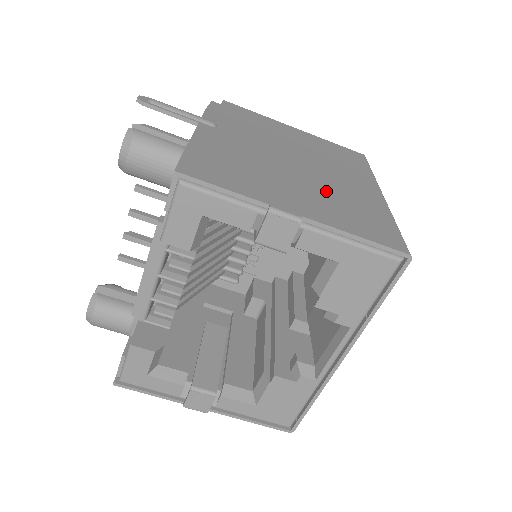
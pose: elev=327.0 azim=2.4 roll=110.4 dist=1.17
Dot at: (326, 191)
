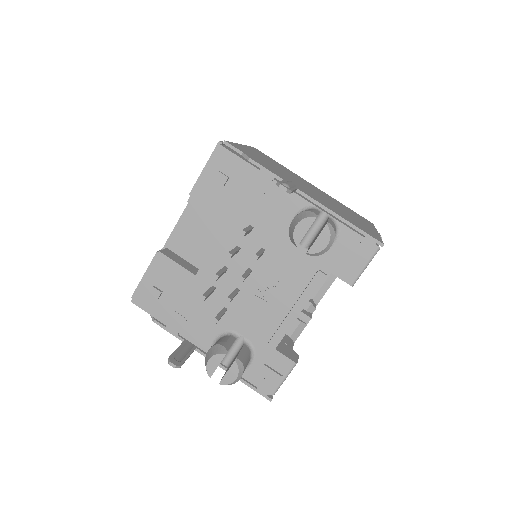
Dot at: (337, 204)
